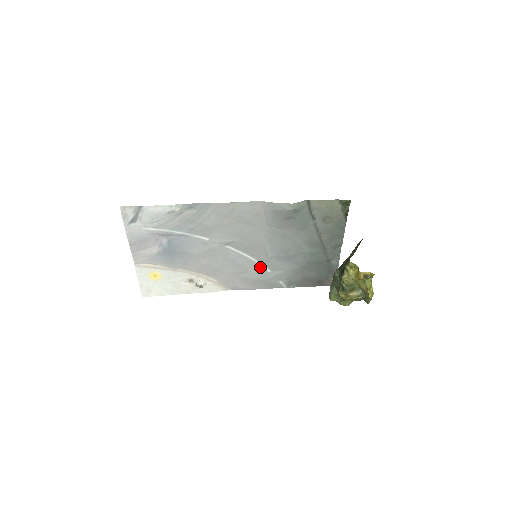
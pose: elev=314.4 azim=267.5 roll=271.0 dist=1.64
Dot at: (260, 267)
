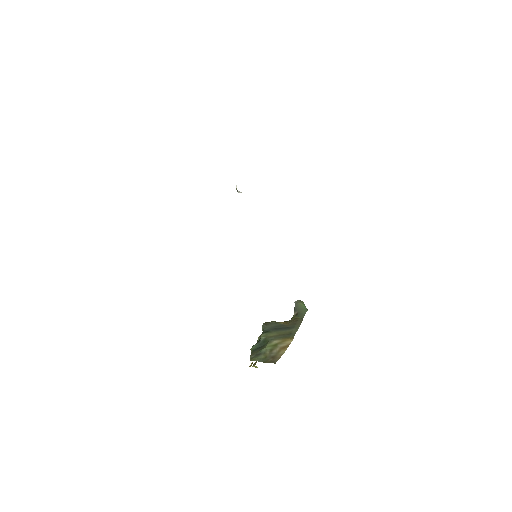
Dot at: occluded
